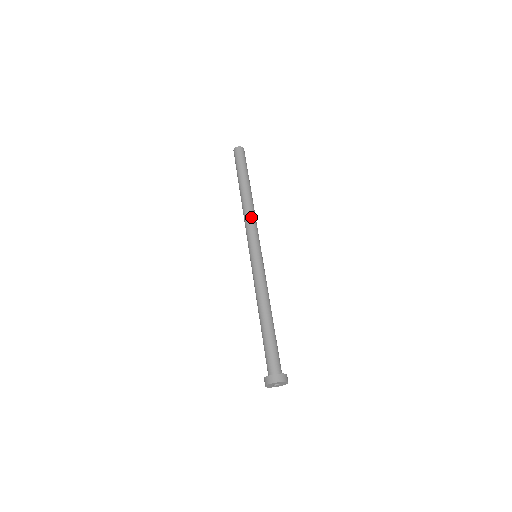
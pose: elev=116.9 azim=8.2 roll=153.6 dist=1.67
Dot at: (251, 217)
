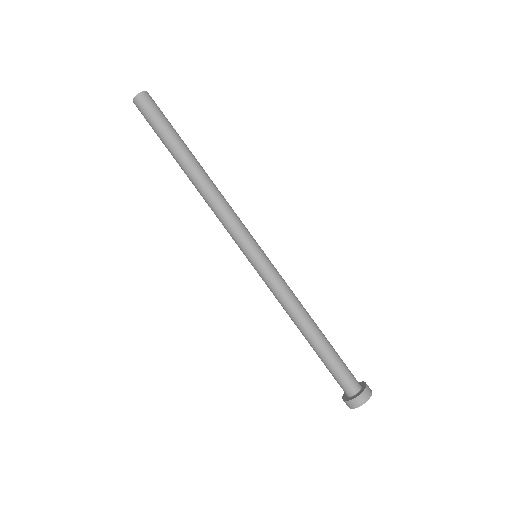
Dot at: (216, 210)
